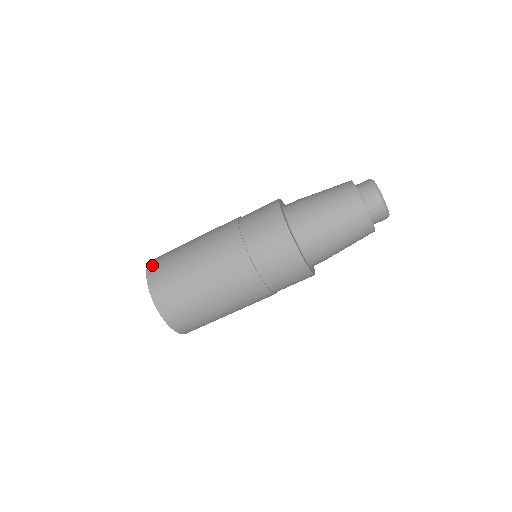
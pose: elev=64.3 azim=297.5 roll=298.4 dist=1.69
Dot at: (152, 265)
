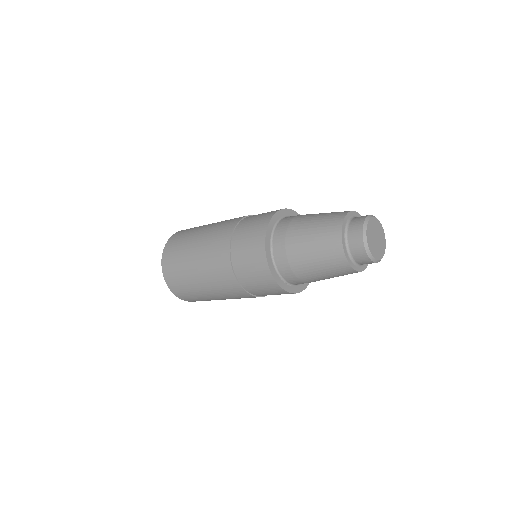
Dot at: (165, 256)
